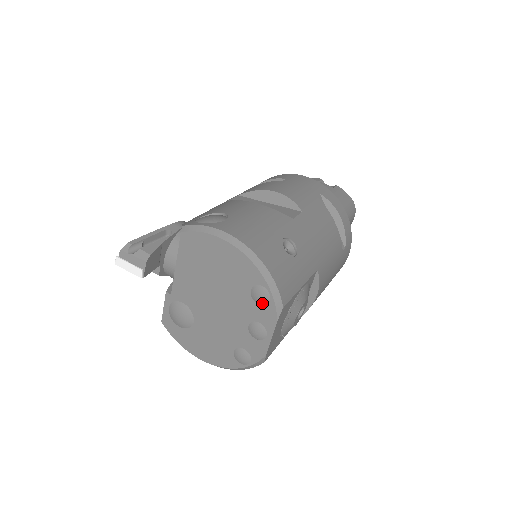
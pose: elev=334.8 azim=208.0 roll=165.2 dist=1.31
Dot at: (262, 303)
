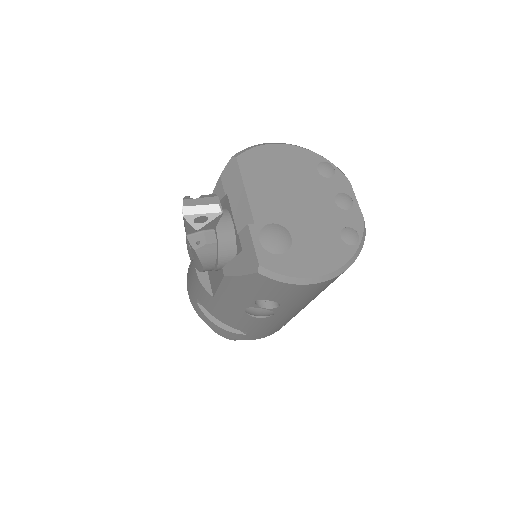
Dot at: (331, 174)
